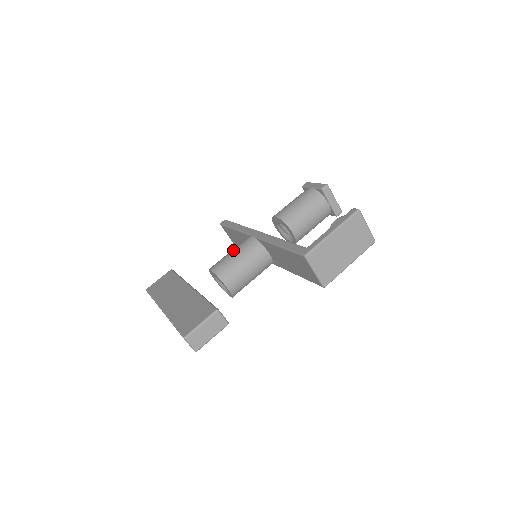
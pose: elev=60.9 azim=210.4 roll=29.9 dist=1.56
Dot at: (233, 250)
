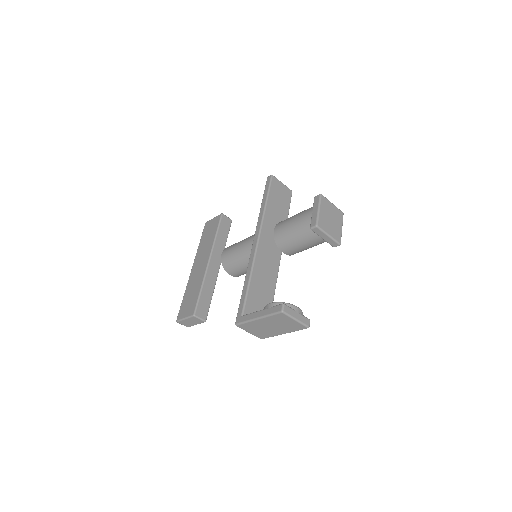
Dot at: (238, 245)
